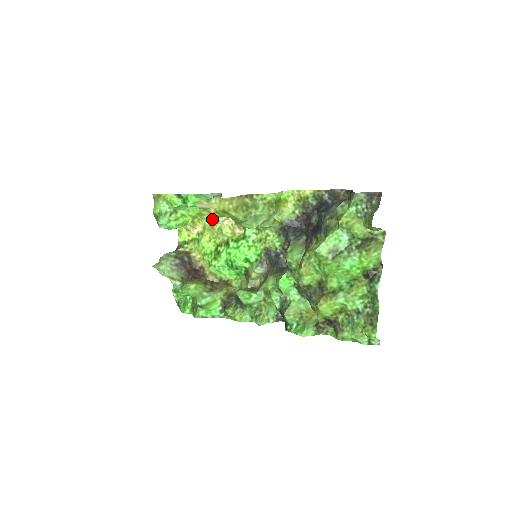
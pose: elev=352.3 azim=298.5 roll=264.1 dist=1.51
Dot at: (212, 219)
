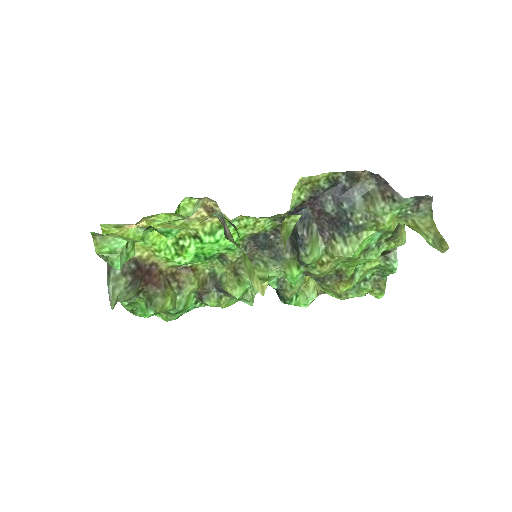
Dot at: (174, 218)
